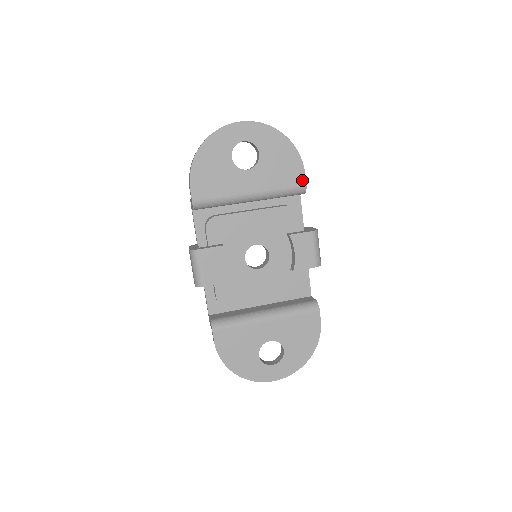
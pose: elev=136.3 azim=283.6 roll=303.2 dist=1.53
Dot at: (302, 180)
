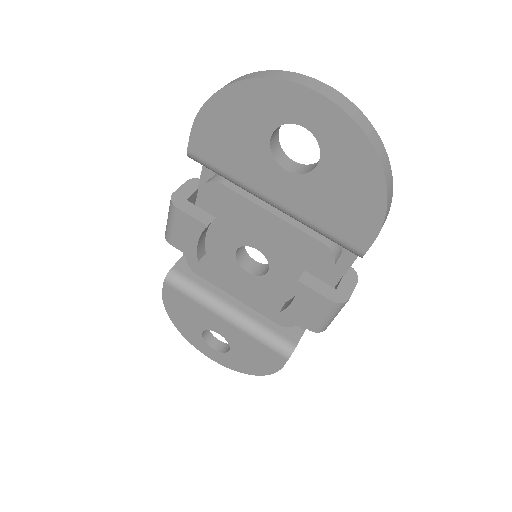
Dot at: (363, 244)
